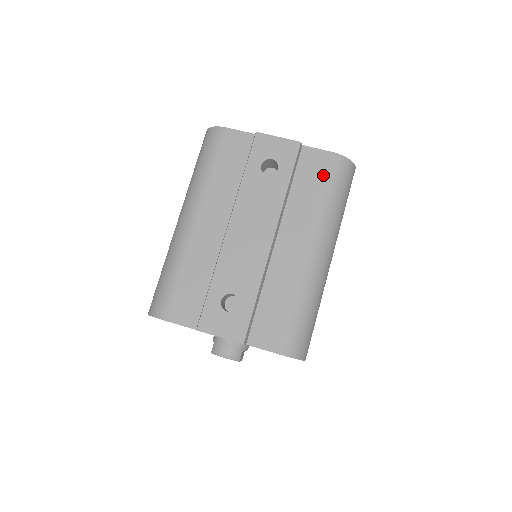
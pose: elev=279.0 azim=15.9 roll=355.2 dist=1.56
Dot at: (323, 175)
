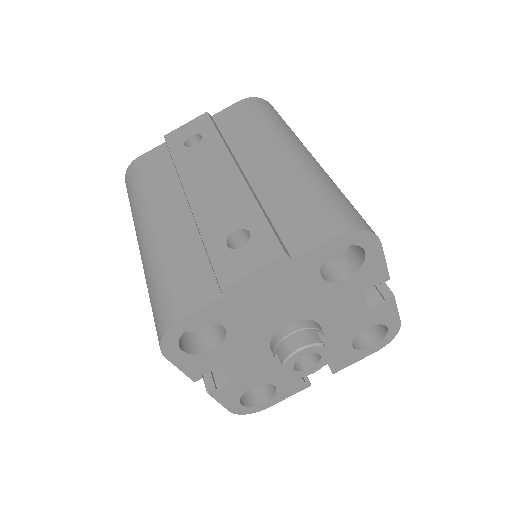
Dot at: (245, 114)
